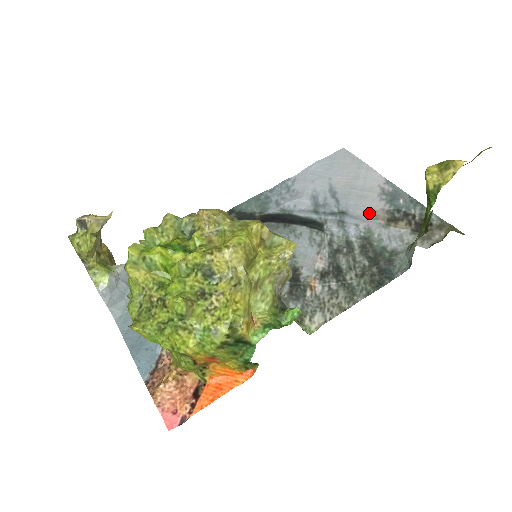
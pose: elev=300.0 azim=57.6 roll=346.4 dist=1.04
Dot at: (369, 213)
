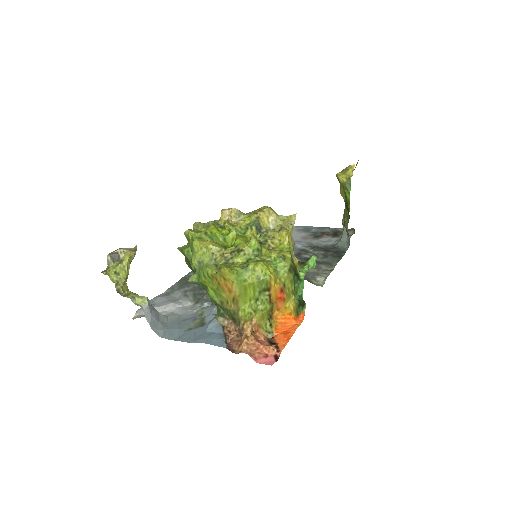
Dot at: (300, 238)
